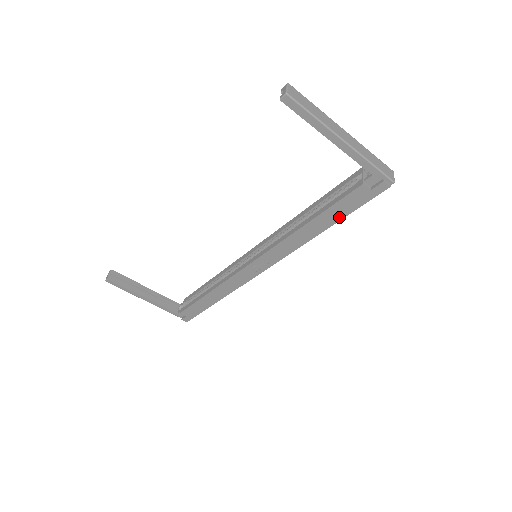
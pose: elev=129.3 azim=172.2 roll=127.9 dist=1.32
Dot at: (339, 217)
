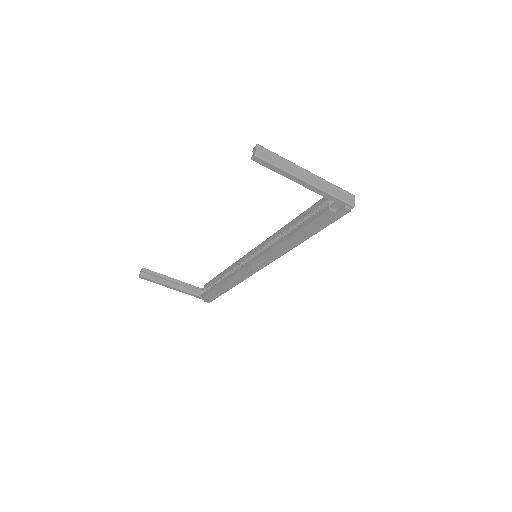
Dot at: (315, 231)
